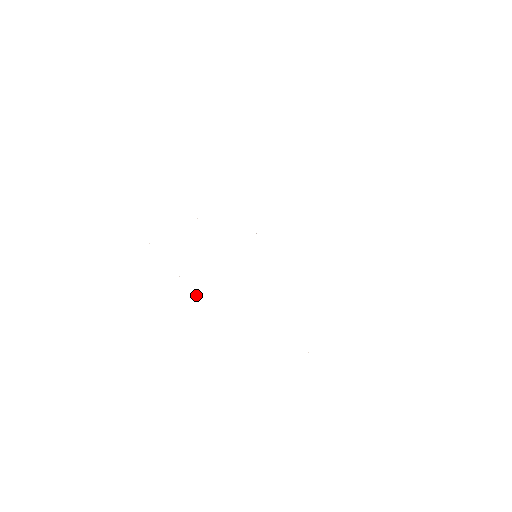
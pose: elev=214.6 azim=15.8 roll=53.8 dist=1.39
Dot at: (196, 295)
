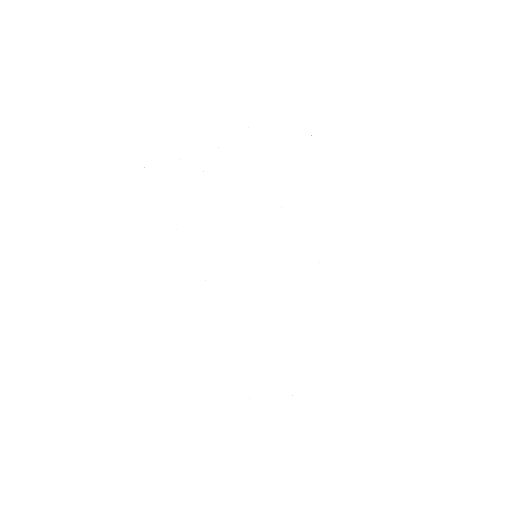
Dot at: occluded
